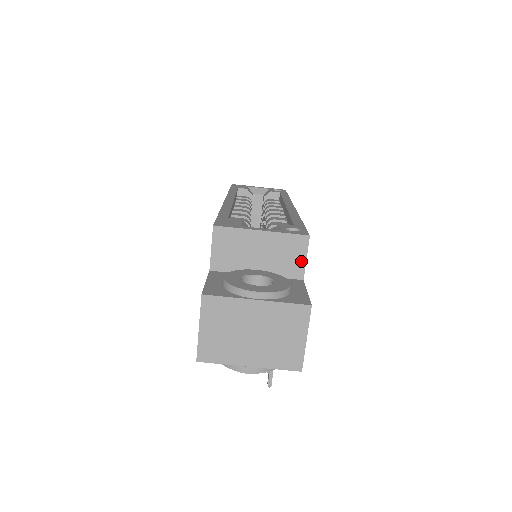
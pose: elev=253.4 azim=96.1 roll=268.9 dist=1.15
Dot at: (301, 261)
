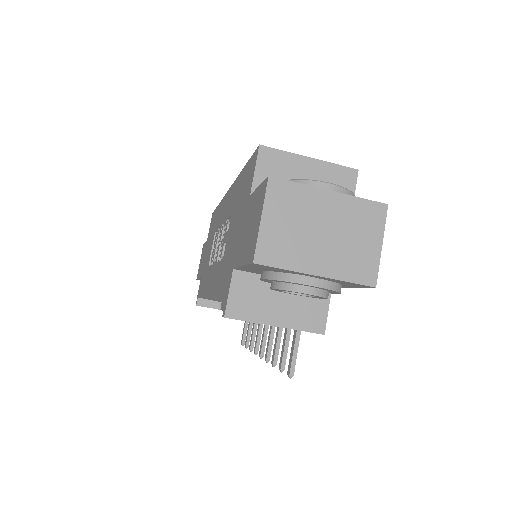
Dot at: occluded
